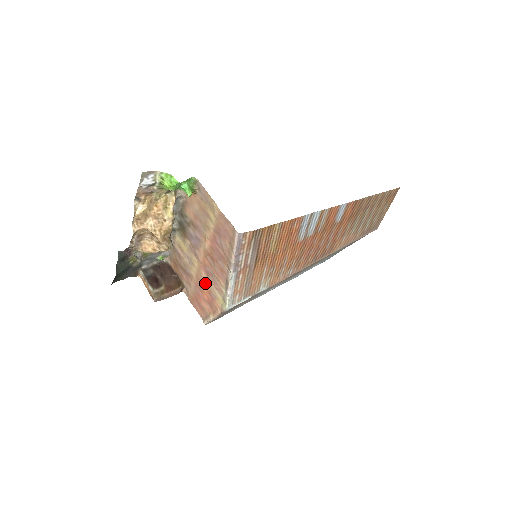
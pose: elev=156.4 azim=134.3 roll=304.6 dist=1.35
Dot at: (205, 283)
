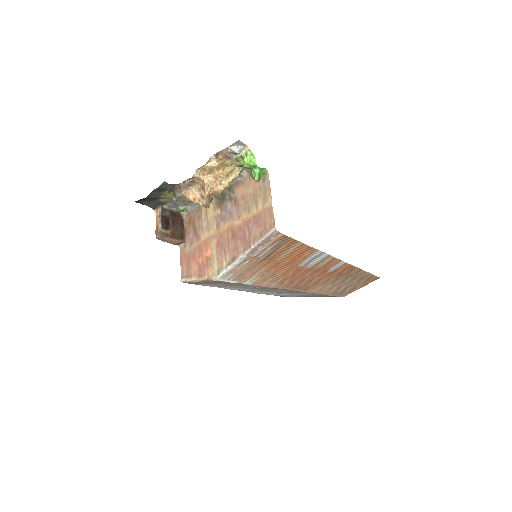
Dot at: (209, 250)
